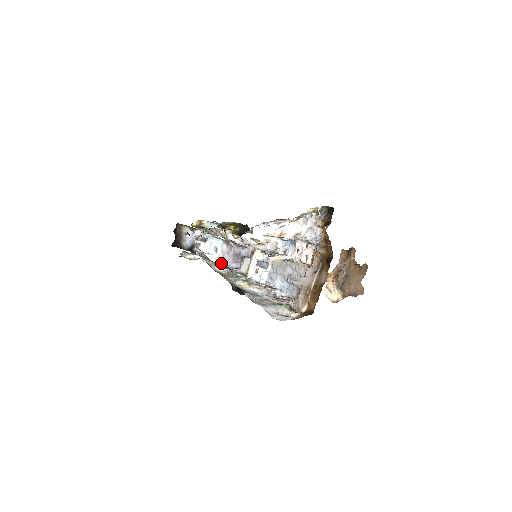
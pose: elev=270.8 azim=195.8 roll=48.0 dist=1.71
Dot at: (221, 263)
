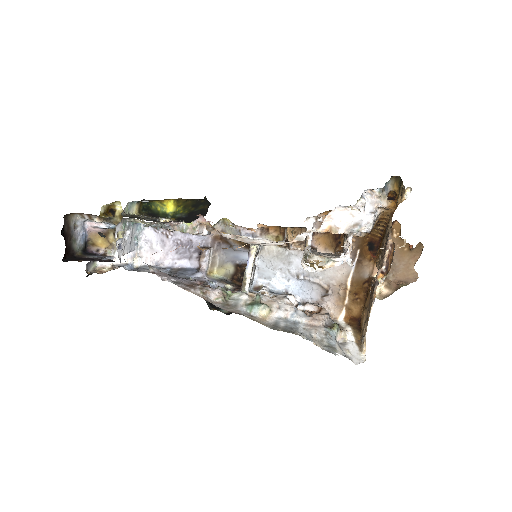
Dot at: (150, 261)
